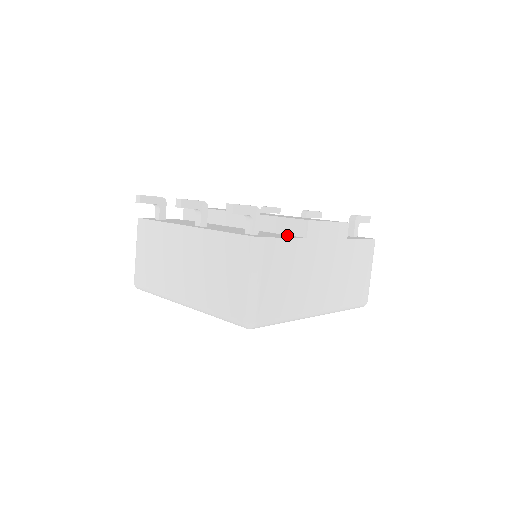
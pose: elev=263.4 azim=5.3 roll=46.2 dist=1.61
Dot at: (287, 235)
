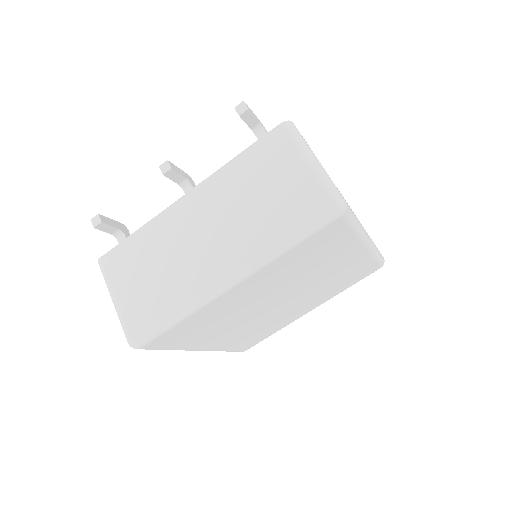
Dot at: occluded
